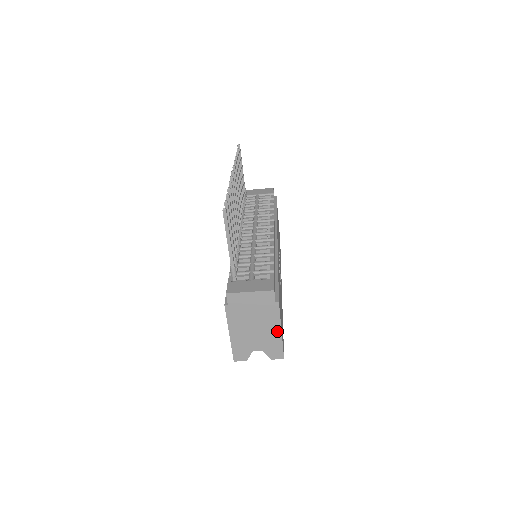
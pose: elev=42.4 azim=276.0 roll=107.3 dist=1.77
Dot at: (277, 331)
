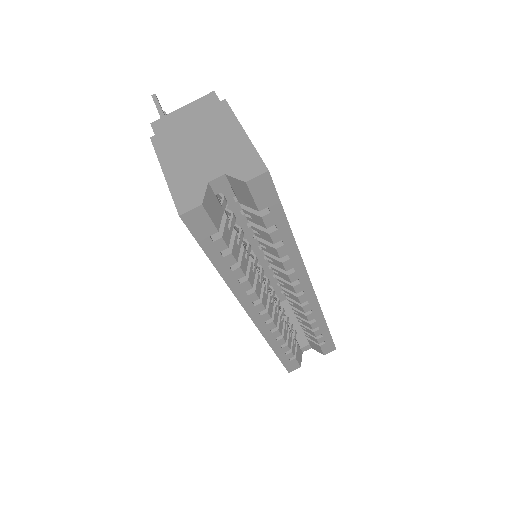
Dot at: (238, 135)
